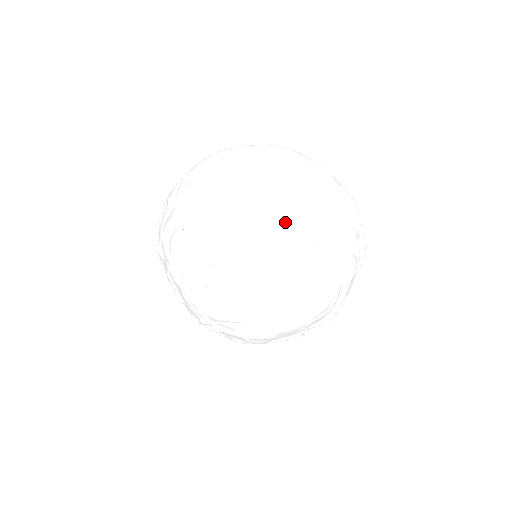
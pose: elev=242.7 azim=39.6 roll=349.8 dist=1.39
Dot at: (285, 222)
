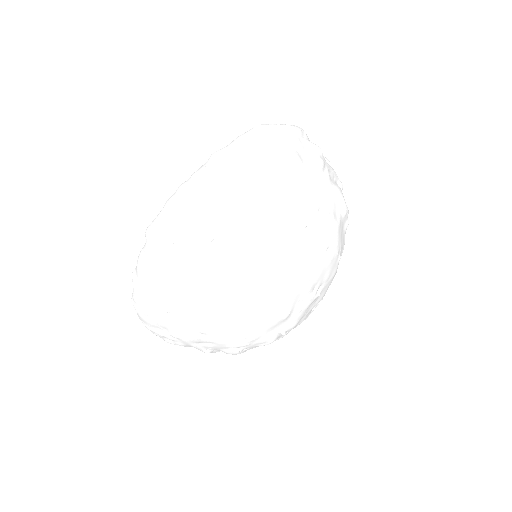
Dot at: (281, 267)
